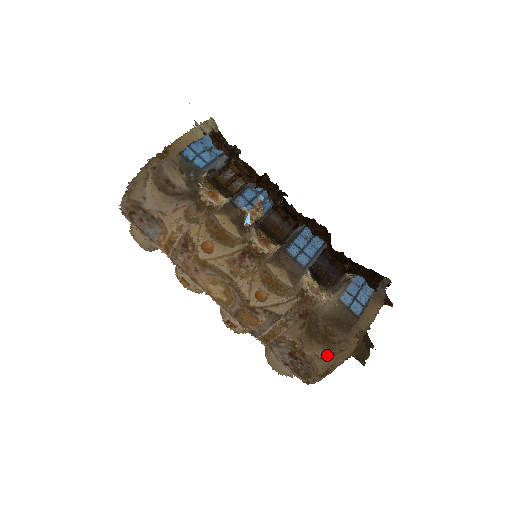
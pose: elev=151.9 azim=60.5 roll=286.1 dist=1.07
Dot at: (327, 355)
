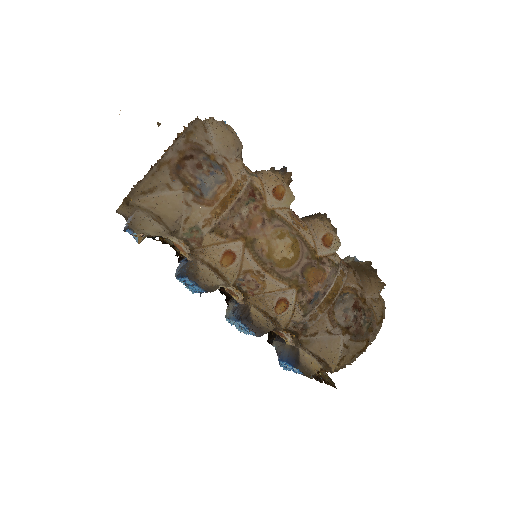
Dot at: (376, 299)
